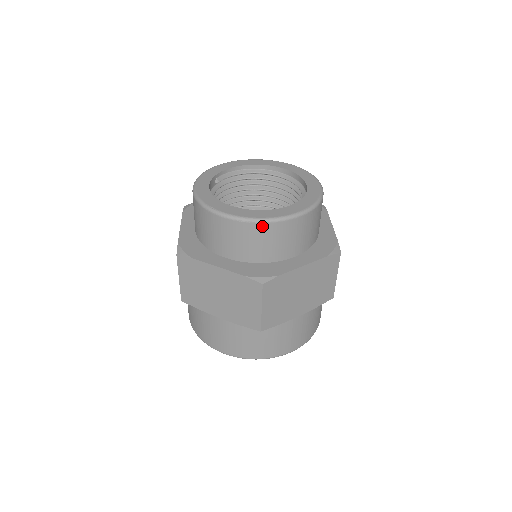
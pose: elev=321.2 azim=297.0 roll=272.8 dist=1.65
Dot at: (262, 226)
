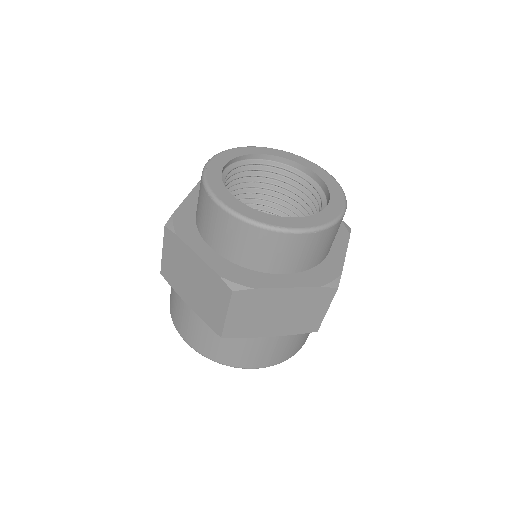
Dot at: (329, 230)
